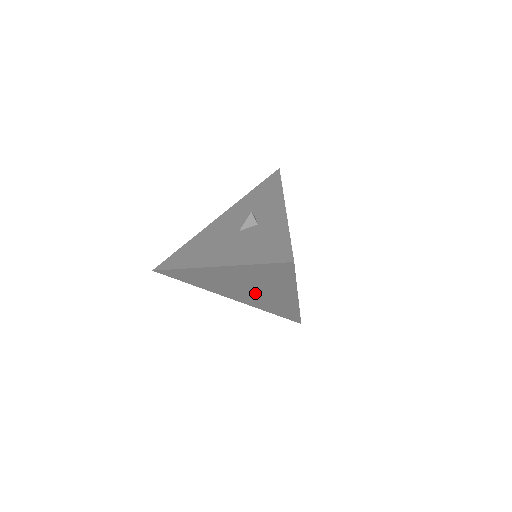
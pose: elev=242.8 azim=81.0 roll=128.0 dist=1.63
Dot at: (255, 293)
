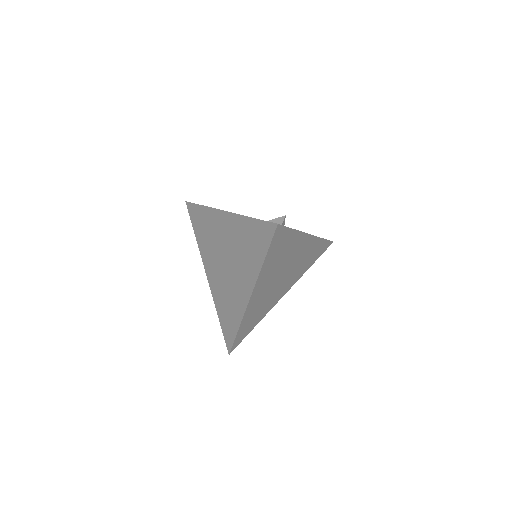
Dot at: (227, 272)
